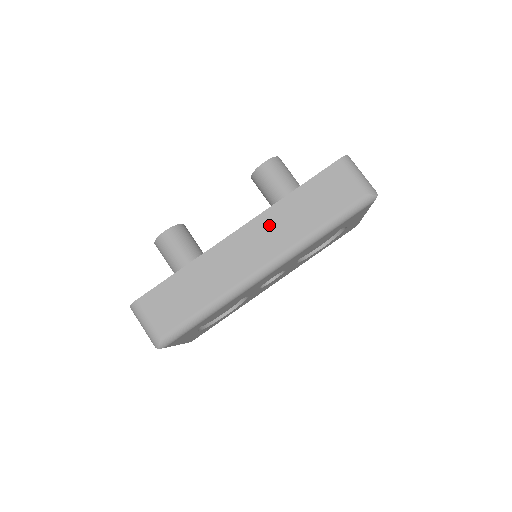
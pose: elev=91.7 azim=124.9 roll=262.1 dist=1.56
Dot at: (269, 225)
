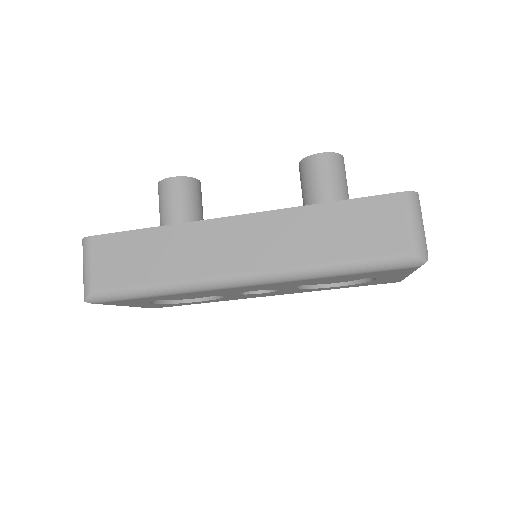
Dot at: (273, 229)
